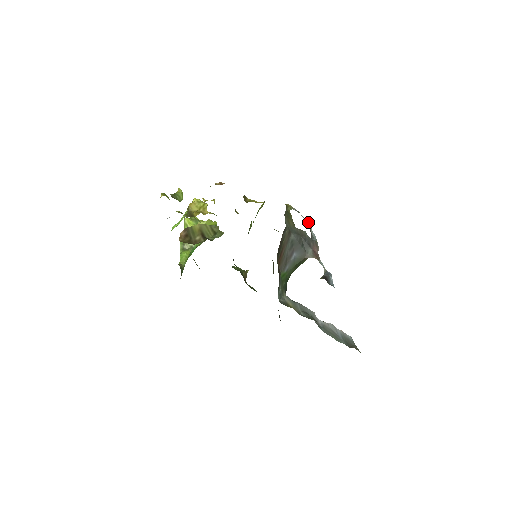
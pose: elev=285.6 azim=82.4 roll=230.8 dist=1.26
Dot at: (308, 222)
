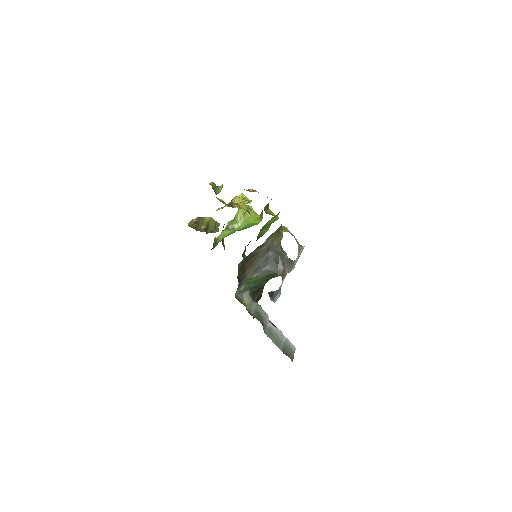
Dot at: (300, 246)
